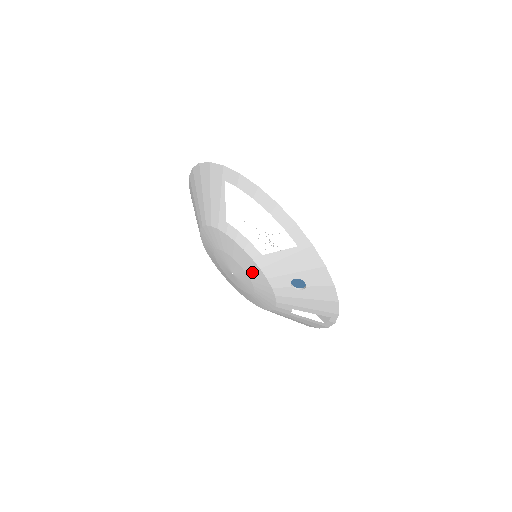
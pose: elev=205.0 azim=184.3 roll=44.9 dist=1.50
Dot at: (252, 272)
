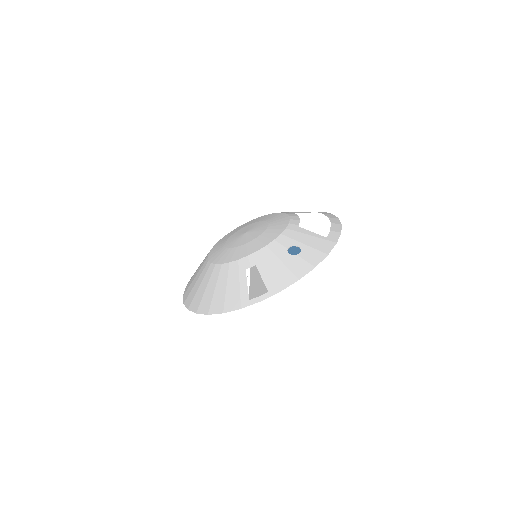
Dot at: (273, 230)
